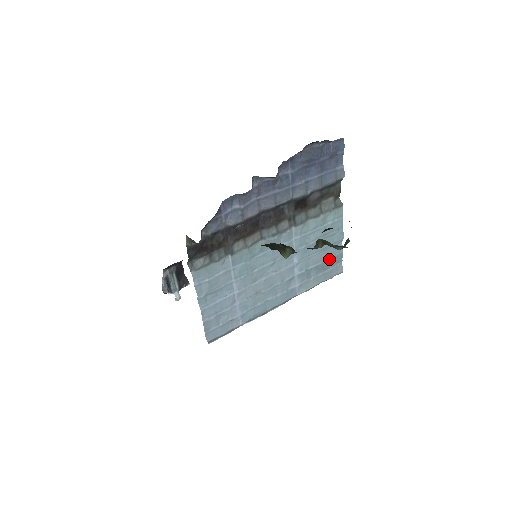
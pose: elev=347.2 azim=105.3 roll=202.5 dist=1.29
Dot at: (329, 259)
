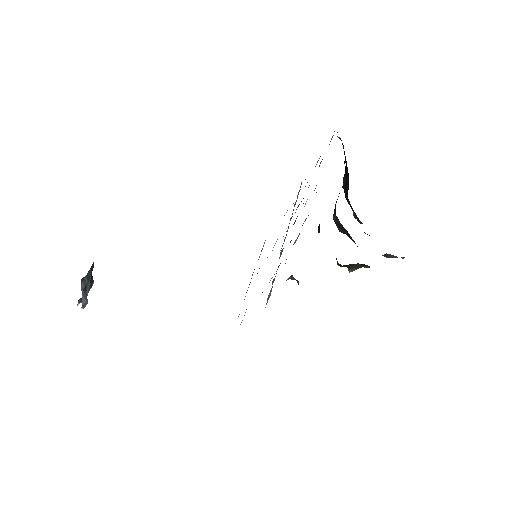
Dot at: occluded
